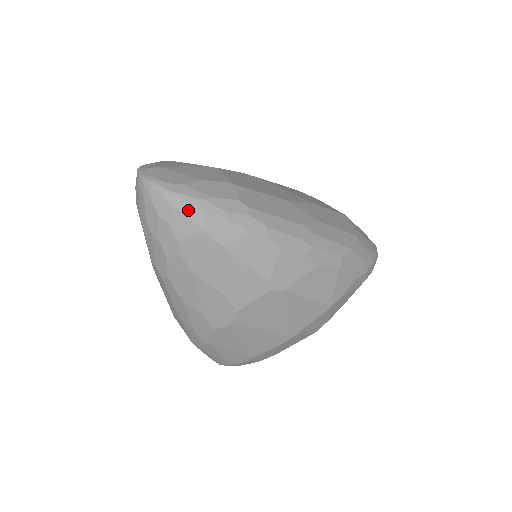
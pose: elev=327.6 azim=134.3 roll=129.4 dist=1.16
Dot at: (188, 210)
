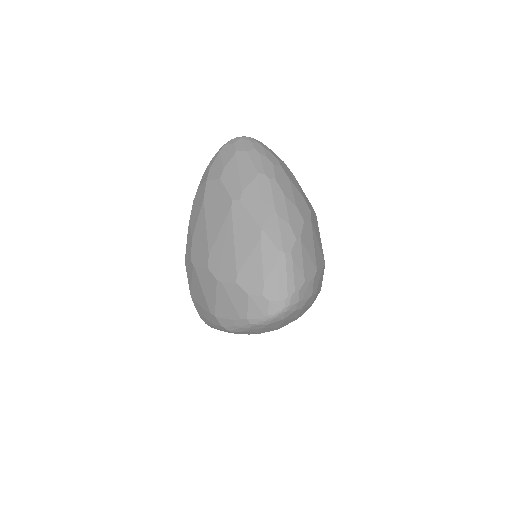
Dot at: (274, 153)
